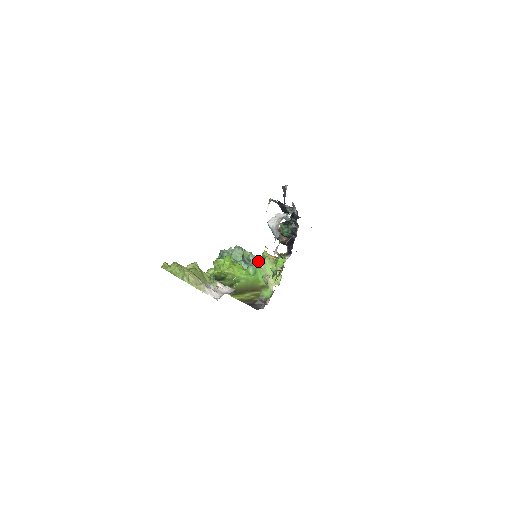
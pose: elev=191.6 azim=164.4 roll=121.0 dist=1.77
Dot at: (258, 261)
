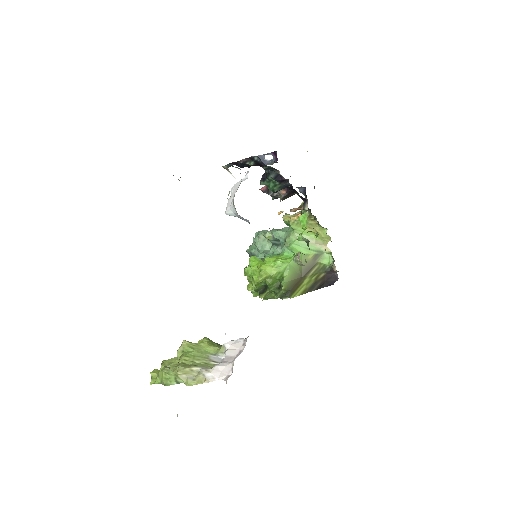
Dot at: (286, 233)
